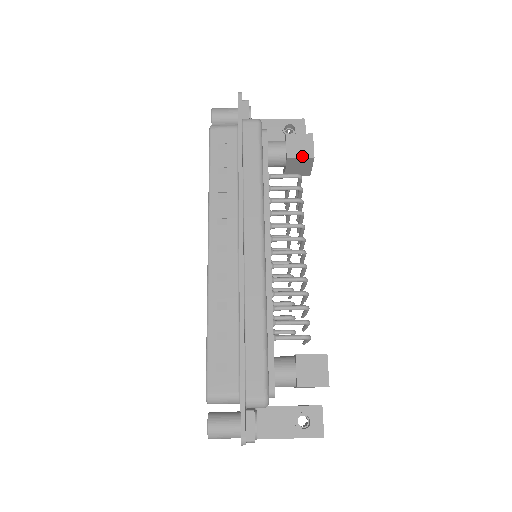
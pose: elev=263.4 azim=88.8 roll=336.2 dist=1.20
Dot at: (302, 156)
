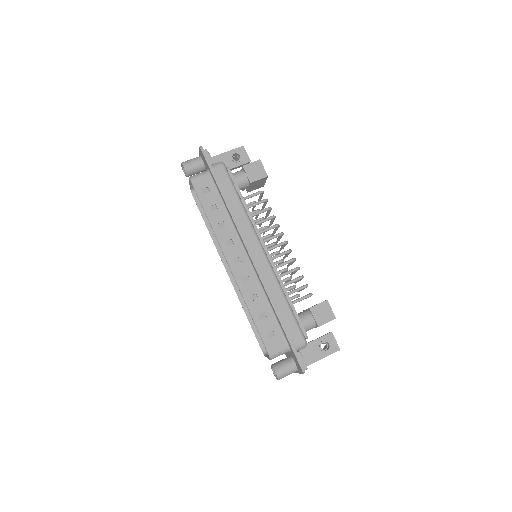
Dot at: (260, 178)
